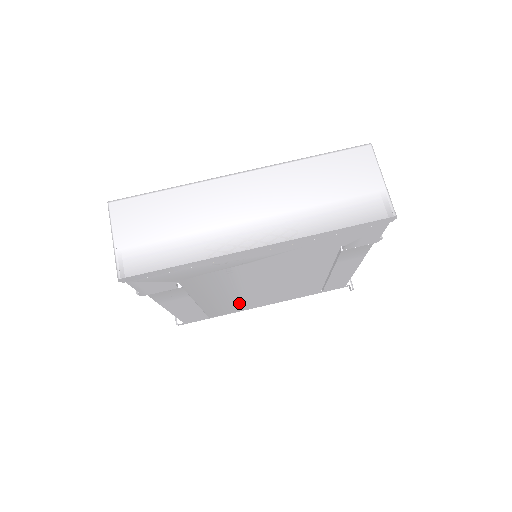
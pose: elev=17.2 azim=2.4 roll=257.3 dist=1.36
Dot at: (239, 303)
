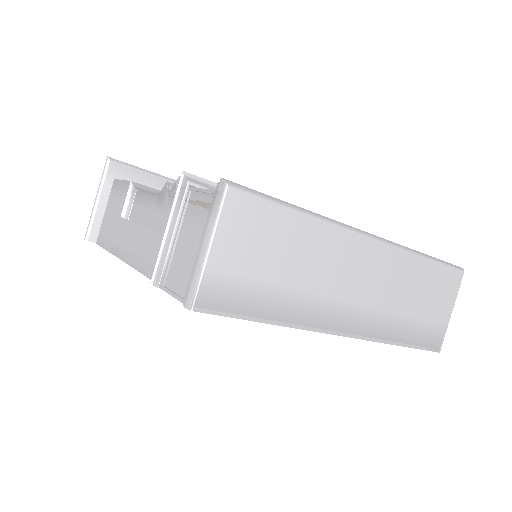
Dot at: occluded
